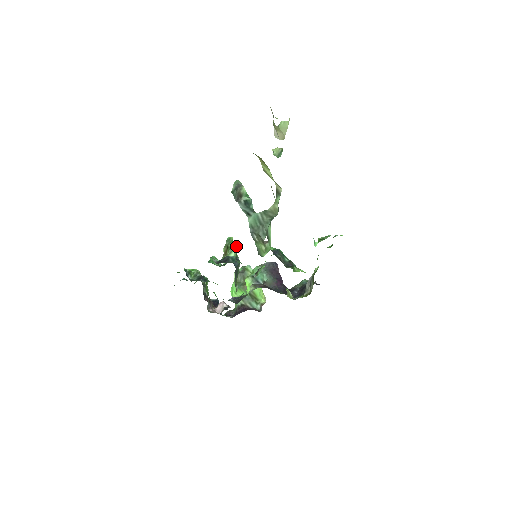
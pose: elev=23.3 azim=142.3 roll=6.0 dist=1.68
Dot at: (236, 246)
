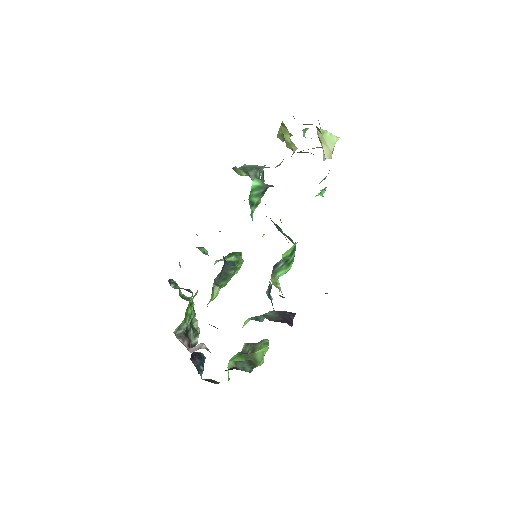
Dot at: (240, 256)
